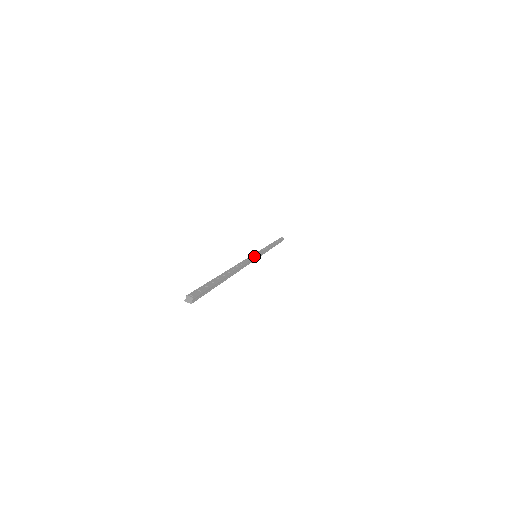
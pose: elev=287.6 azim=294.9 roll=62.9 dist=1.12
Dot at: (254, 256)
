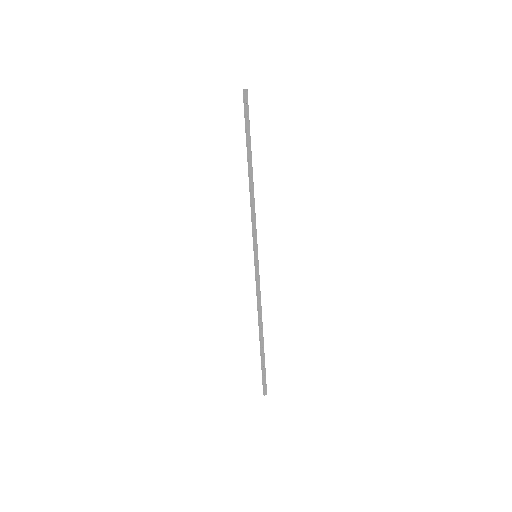
Dot at: (255, 244)
